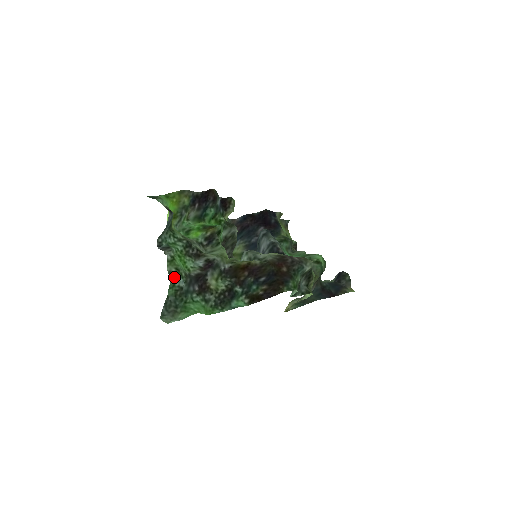
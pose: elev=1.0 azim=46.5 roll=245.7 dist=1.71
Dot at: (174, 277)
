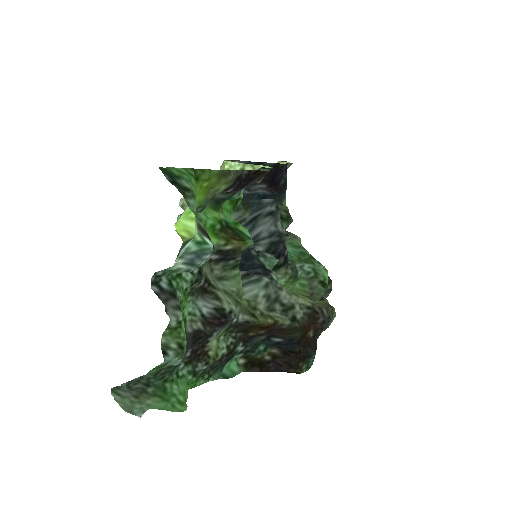
Dot at: (171, 359)
